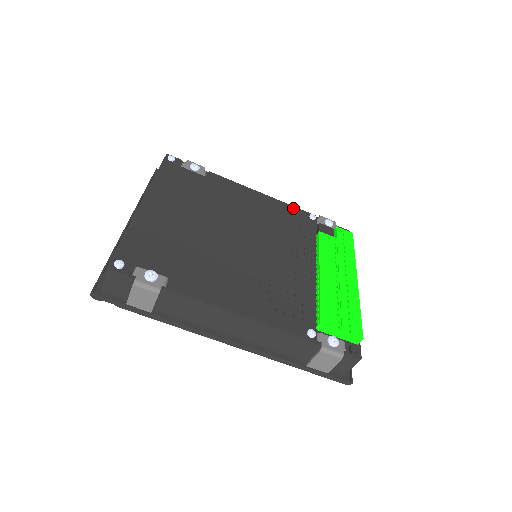
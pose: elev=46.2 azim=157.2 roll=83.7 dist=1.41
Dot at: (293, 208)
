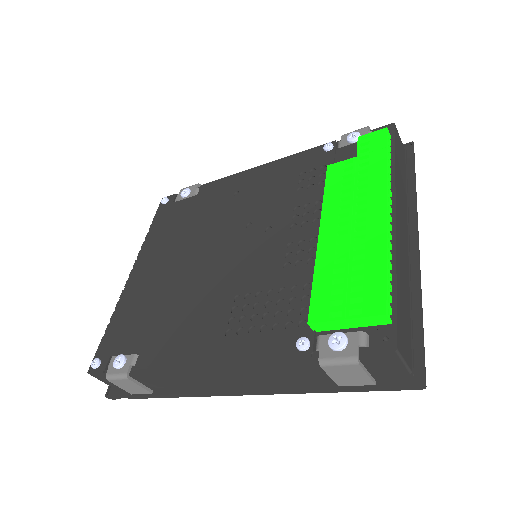
Dot at: (301, 155)
